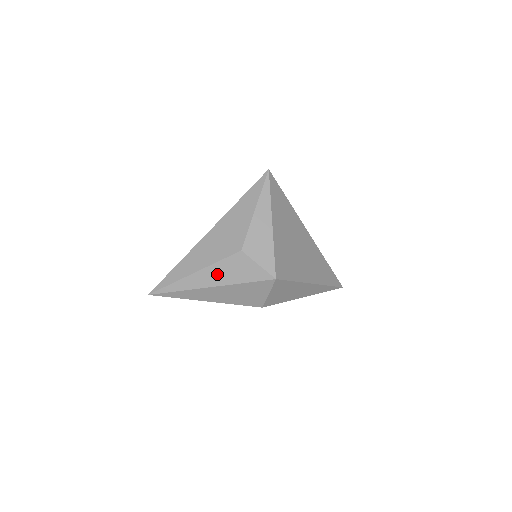
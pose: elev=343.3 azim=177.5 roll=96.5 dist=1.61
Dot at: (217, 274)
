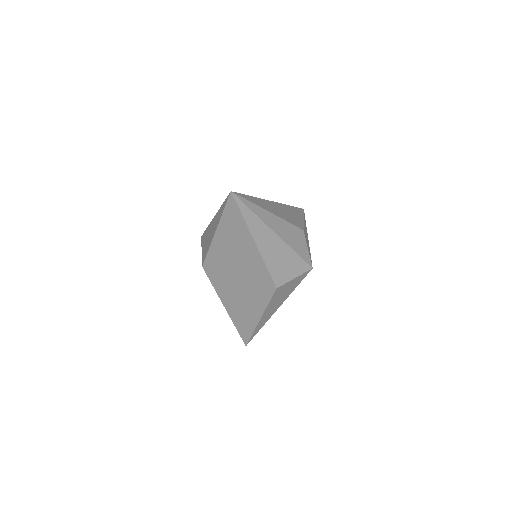
Dot at: (284, 229)
